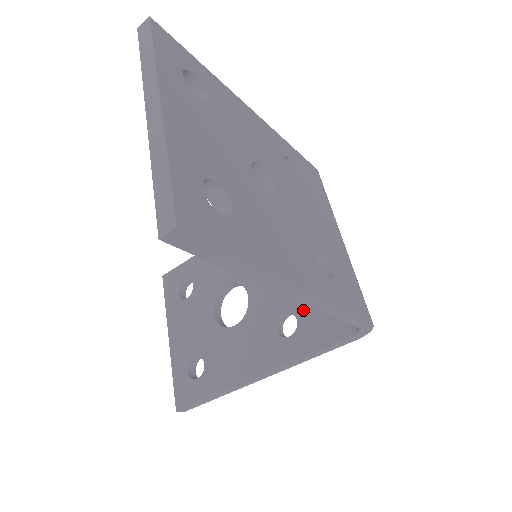
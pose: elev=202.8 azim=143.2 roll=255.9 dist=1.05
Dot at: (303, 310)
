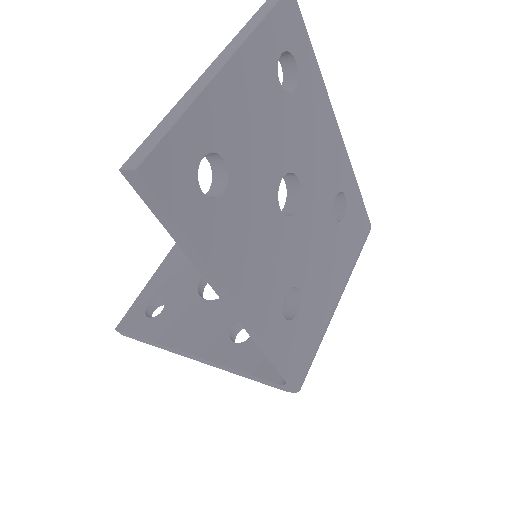
Dot at: occluded
